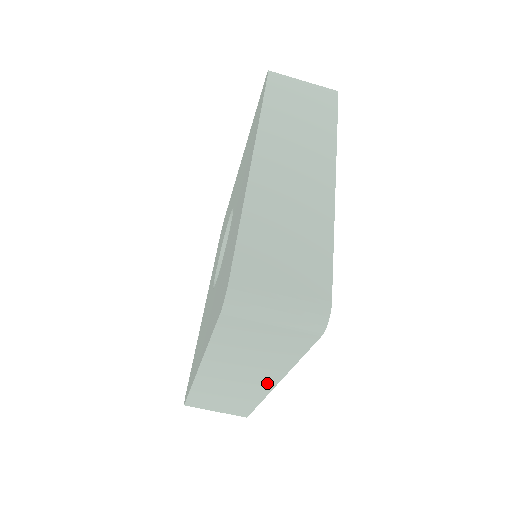
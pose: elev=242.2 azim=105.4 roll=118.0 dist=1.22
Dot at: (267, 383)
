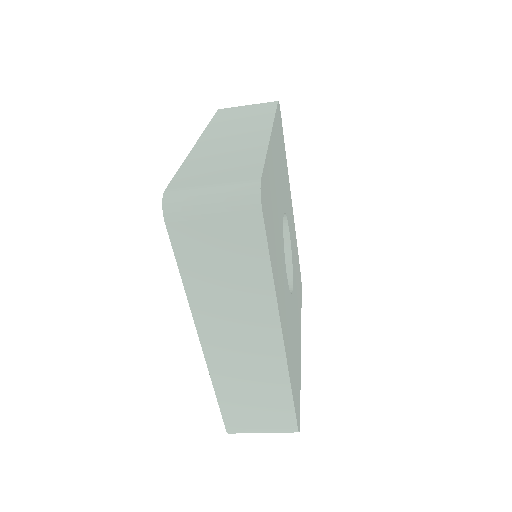
Dot at: (272, 336)
